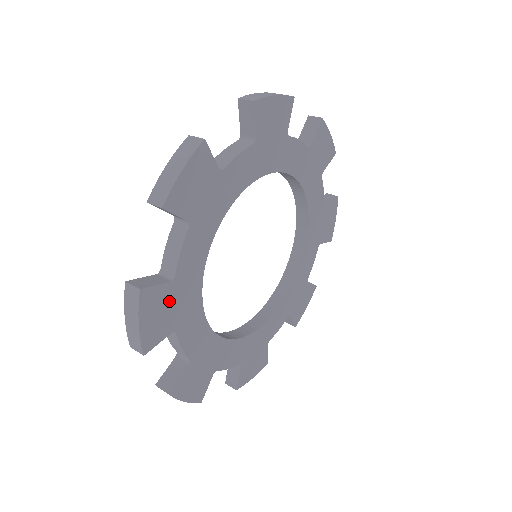
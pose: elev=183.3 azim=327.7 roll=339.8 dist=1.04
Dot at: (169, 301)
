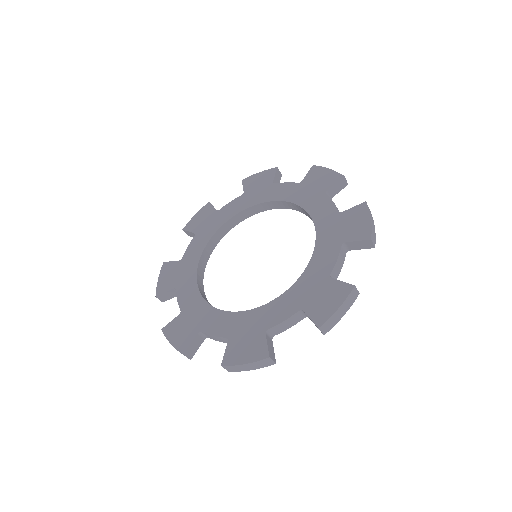
Dot at: occluded
